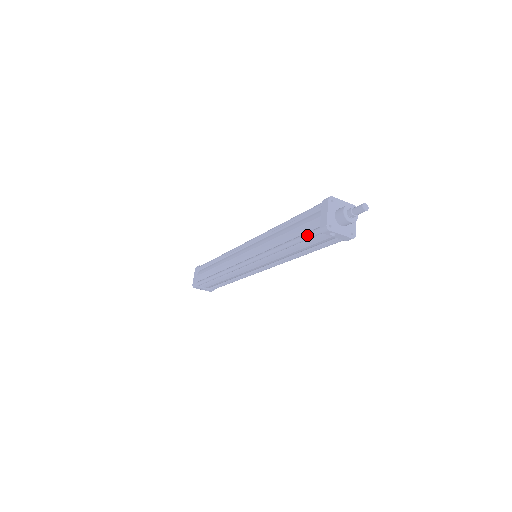
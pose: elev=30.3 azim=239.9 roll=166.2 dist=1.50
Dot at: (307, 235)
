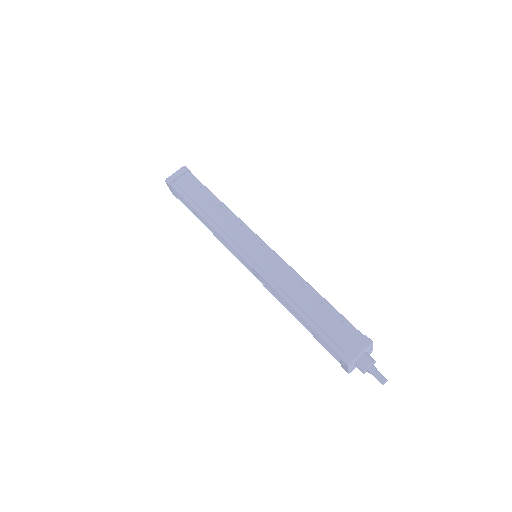
Dot at: (327, 339)
